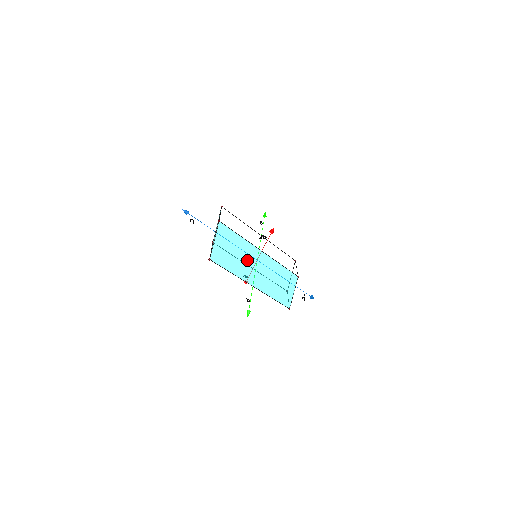
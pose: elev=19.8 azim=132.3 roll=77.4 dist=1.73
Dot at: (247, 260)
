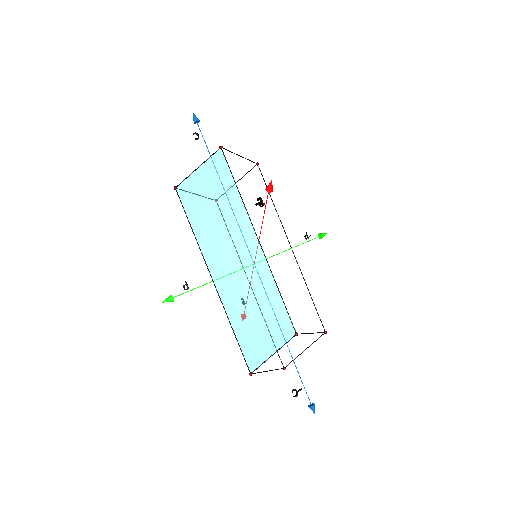
Dot at: (228, 235)
